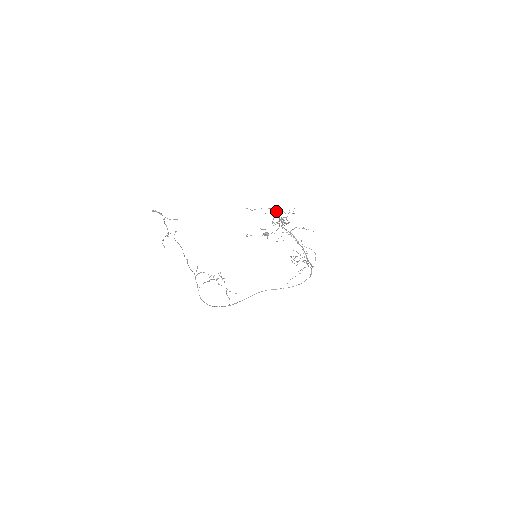
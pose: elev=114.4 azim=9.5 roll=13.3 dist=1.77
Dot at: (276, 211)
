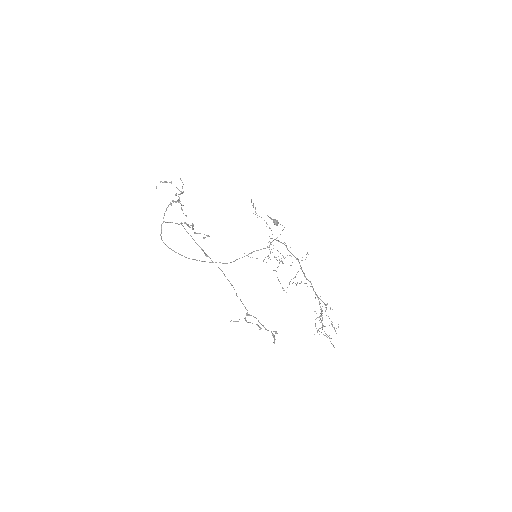
Dot at: occluded
